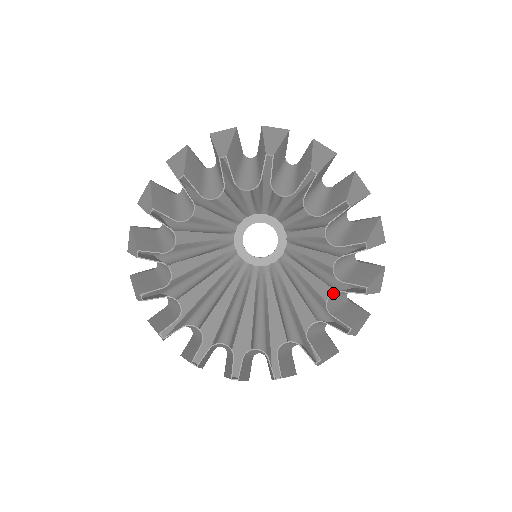
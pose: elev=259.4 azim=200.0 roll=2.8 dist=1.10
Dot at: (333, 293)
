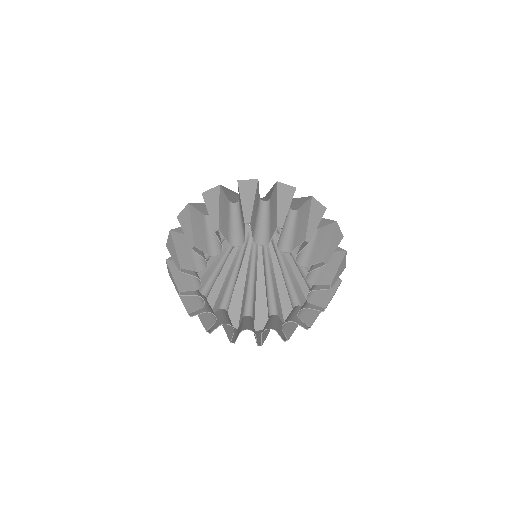
Dot at: (291, 321)
